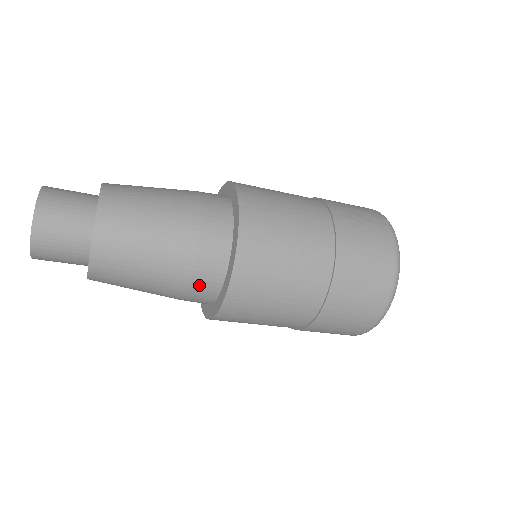
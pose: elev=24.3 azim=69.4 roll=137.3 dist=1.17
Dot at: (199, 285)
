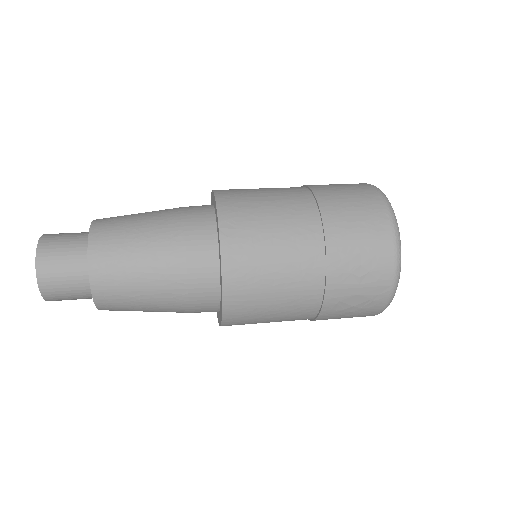
Dot at: occluded
